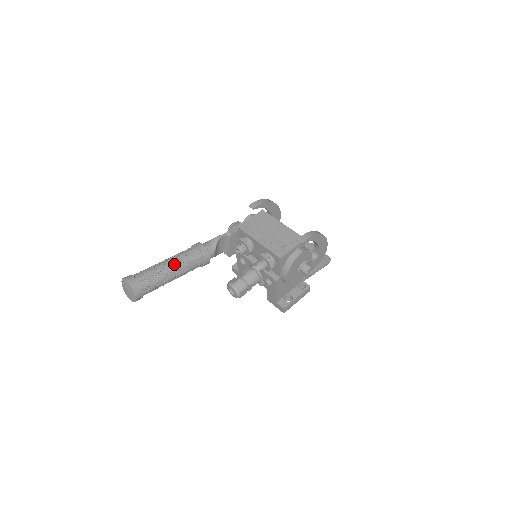
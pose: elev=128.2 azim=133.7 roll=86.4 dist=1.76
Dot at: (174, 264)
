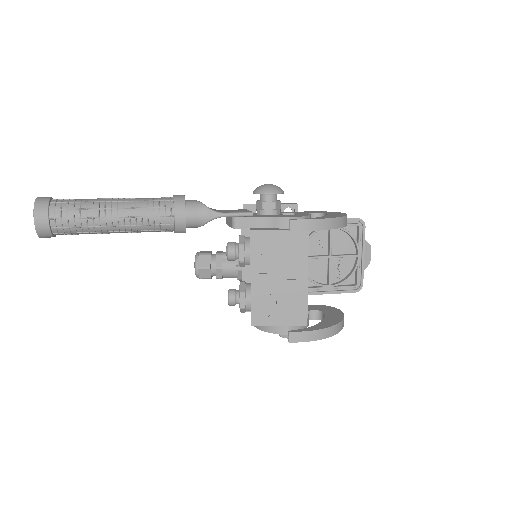
Dot at: (121, 224)
